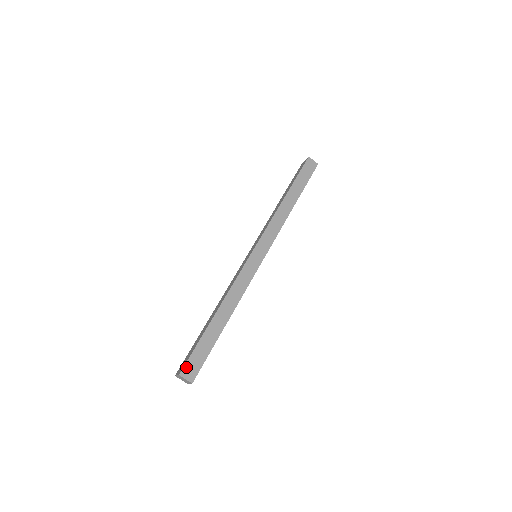
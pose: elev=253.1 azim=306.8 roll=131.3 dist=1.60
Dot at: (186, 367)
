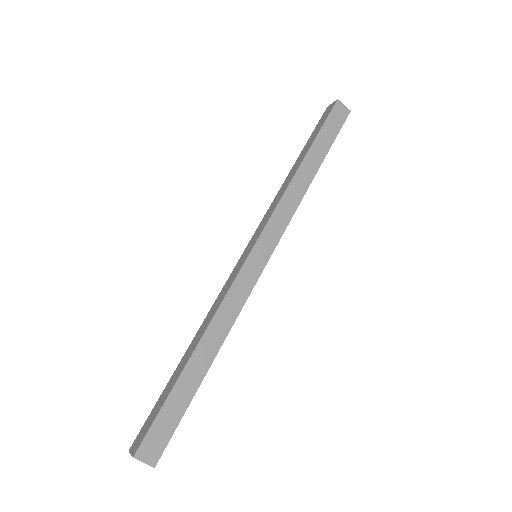
Dot at: (145, 443)
